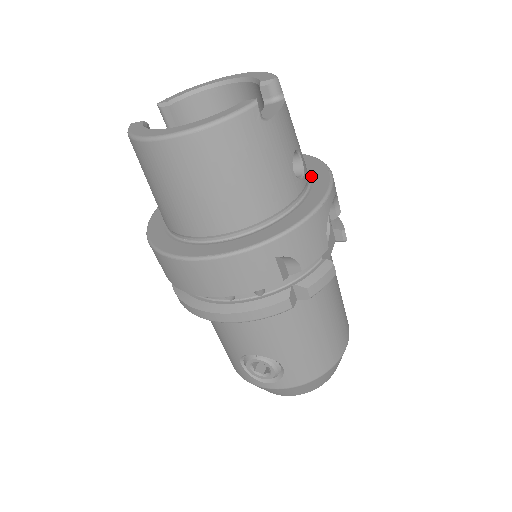
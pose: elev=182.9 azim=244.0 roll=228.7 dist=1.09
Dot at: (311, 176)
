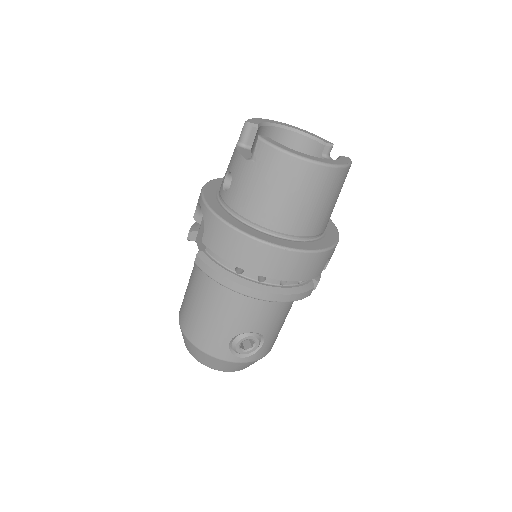
Dot at: occluded
